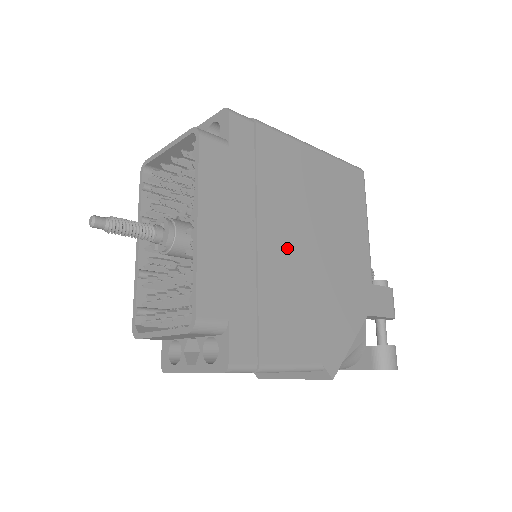
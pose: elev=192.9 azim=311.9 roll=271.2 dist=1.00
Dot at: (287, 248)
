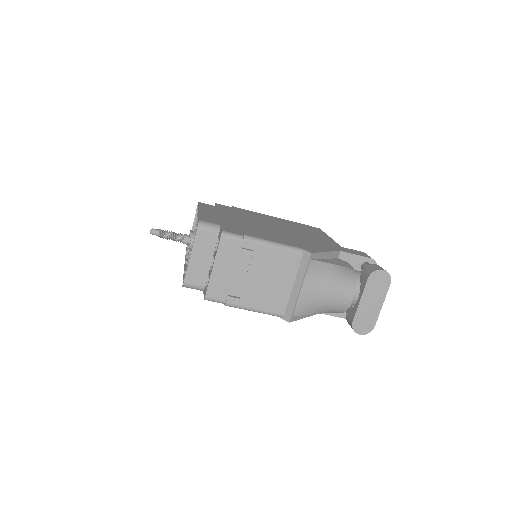
Dot at: (260, 225)
